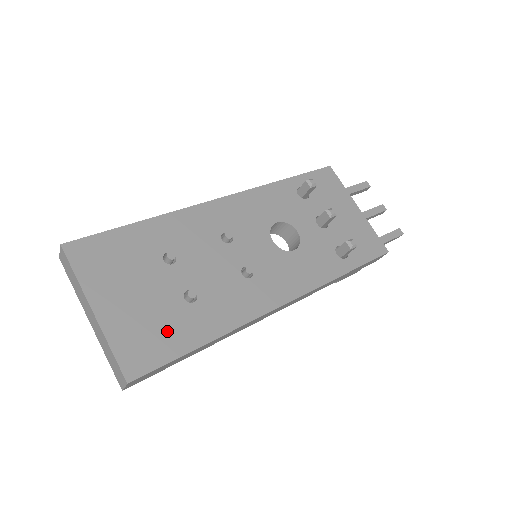
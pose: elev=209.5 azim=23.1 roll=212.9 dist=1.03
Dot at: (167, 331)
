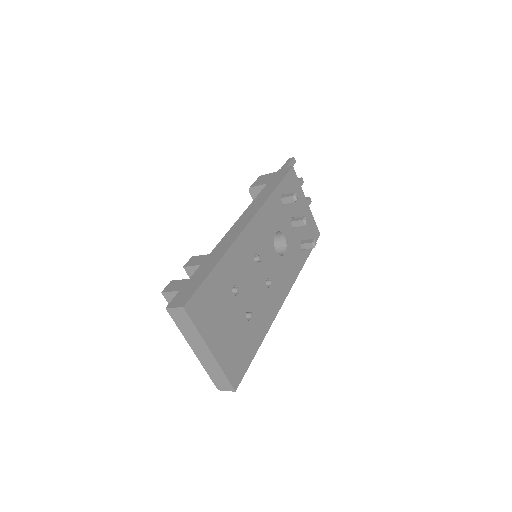
Dot at: (244, 347)
